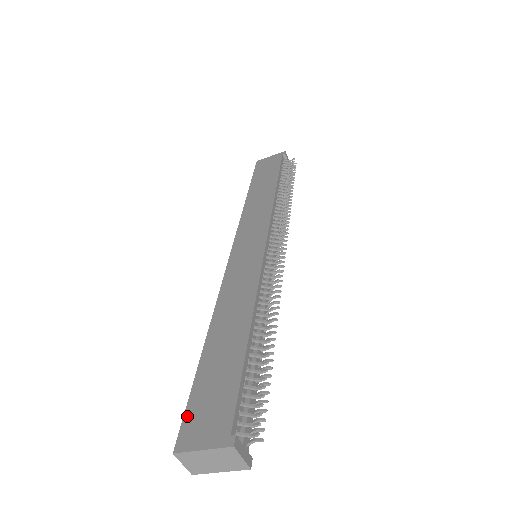
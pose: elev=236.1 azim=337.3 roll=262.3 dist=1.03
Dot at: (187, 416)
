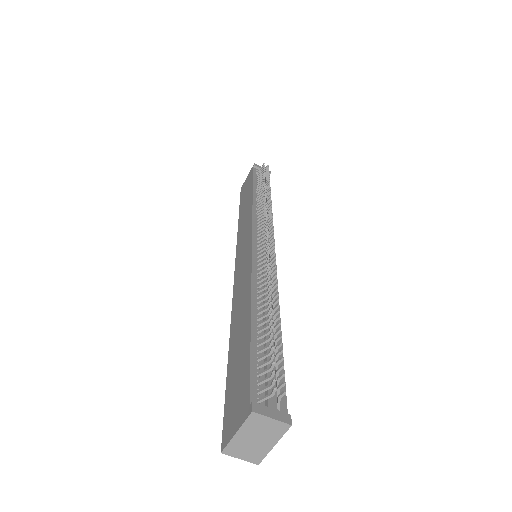
Dot at: (225, 415)
